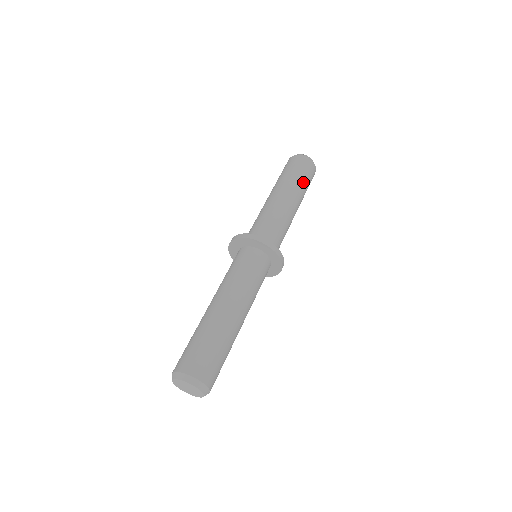
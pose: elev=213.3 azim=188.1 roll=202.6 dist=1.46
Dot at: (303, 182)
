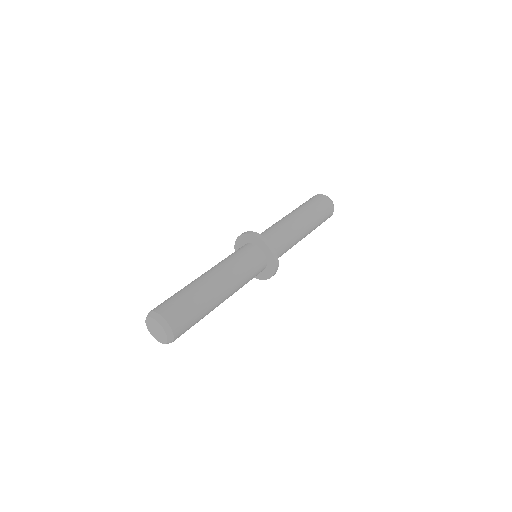
Dot at: (319, 220)
